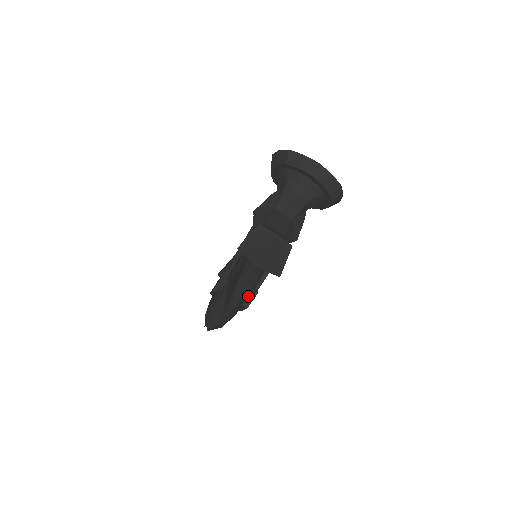
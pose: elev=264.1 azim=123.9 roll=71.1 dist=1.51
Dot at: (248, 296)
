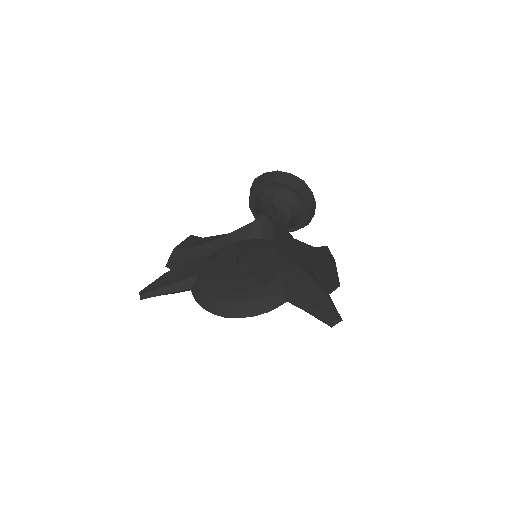
Dot at: occluded
